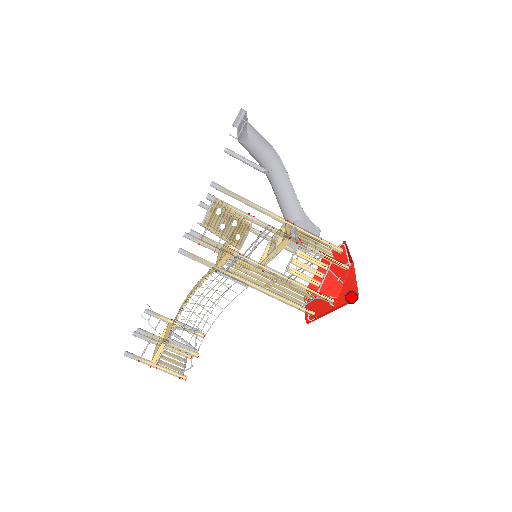
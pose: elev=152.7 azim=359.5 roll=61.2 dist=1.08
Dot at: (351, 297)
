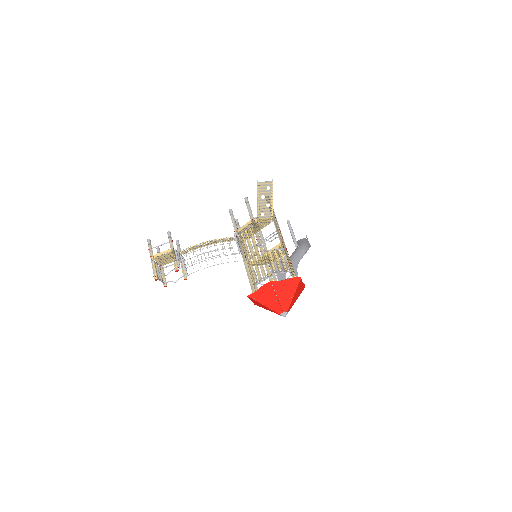
Dot at: (283, 302)
